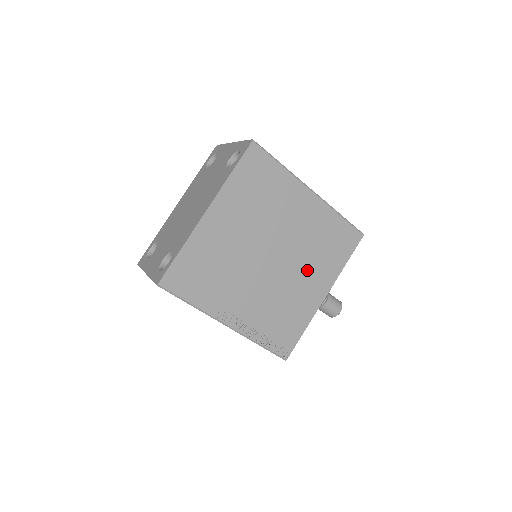
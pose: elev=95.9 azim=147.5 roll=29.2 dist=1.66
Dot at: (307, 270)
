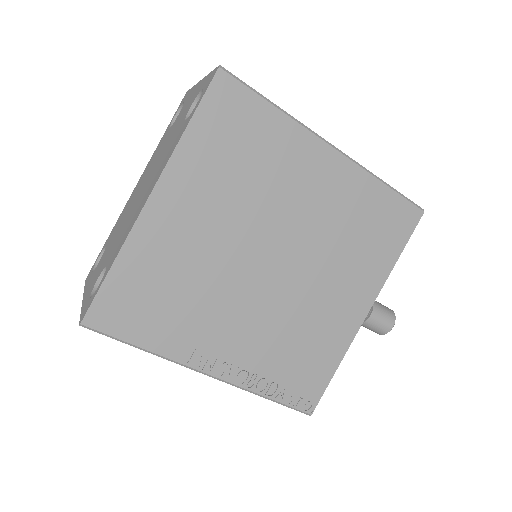
Dot at: (334, 276)
